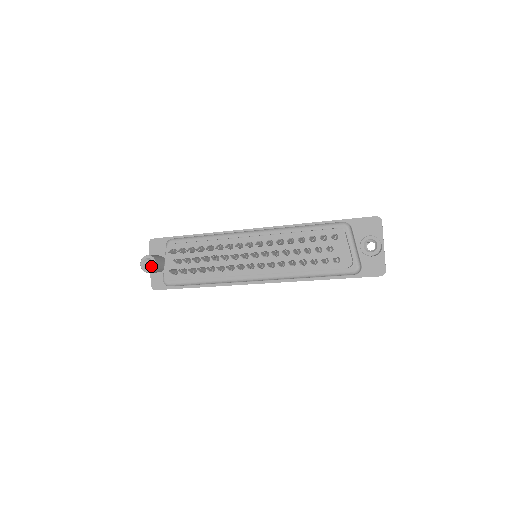
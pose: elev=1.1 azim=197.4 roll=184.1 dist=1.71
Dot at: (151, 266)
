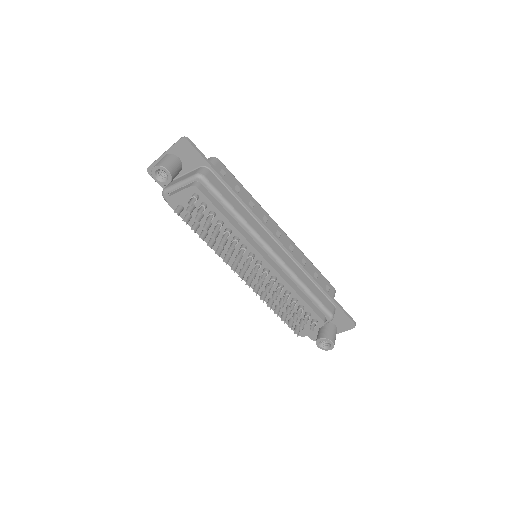
Dot at: occluded
